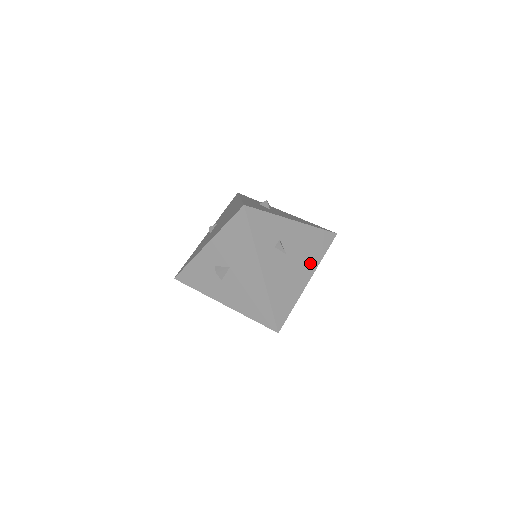
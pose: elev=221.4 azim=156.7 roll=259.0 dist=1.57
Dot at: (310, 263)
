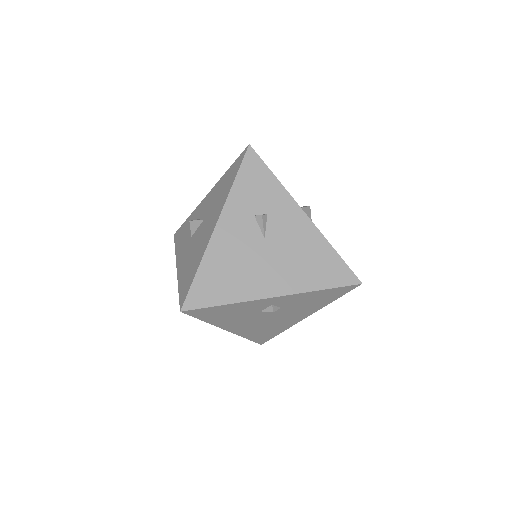
Dot at: (292, 278)
